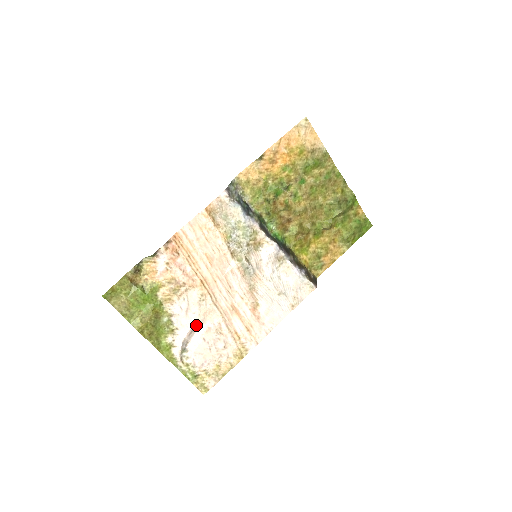
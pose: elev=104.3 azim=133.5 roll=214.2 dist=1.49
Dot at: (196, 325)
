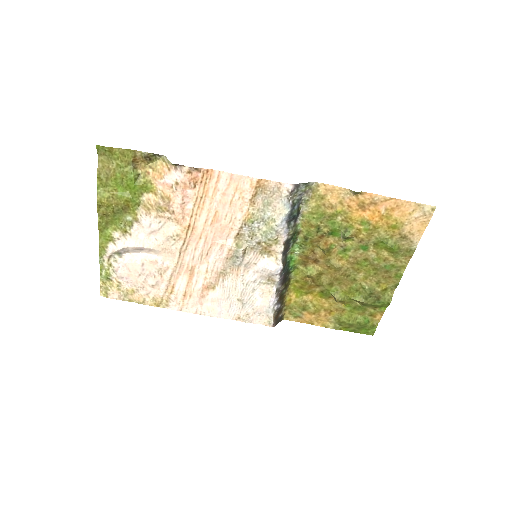
Dot at: (148, 249)
